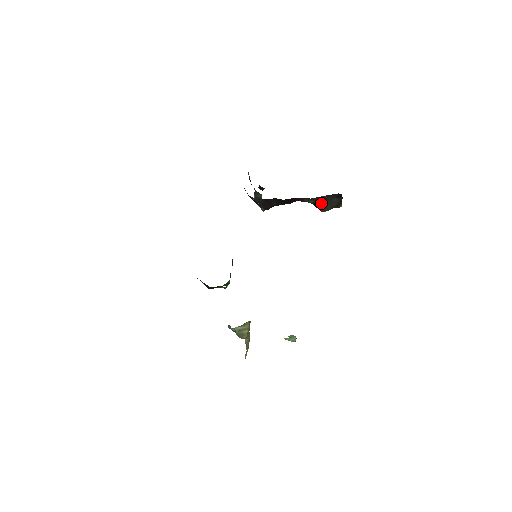
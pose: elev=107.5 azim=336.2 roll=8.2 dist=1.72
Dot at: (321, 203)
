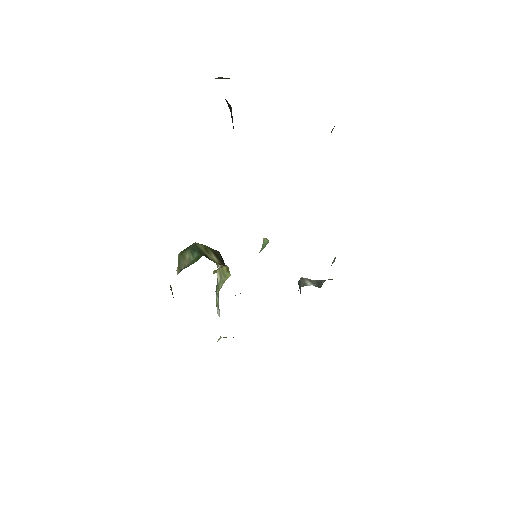
Dot at: occluded
